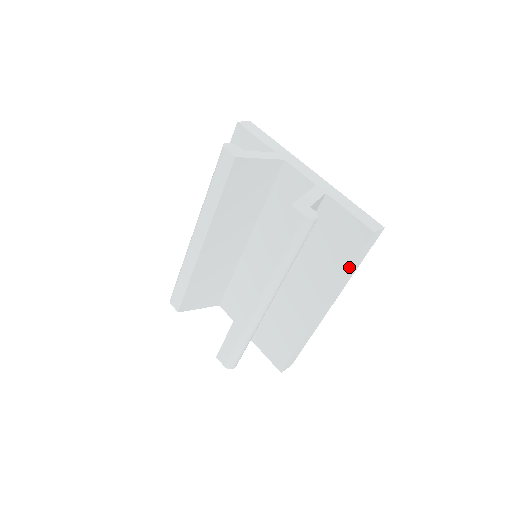
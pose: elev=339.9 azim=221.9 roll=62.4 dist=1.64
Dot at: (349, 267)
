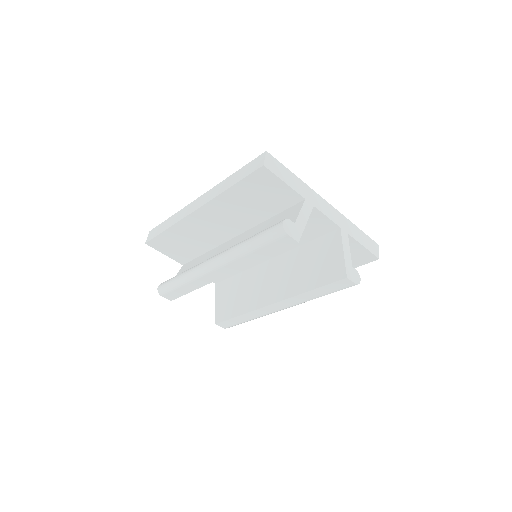
Dot at: occluded
